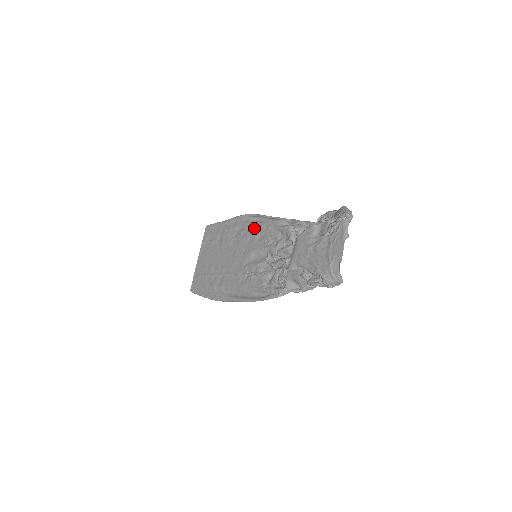
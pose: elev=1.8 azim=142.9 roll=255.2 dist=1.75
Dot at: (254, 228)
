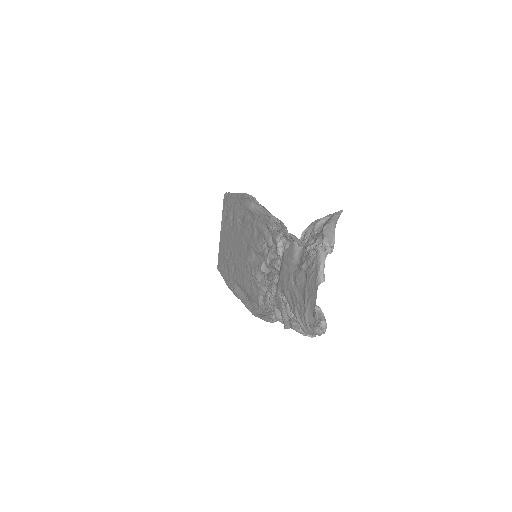
Dot at: (253, 218)
